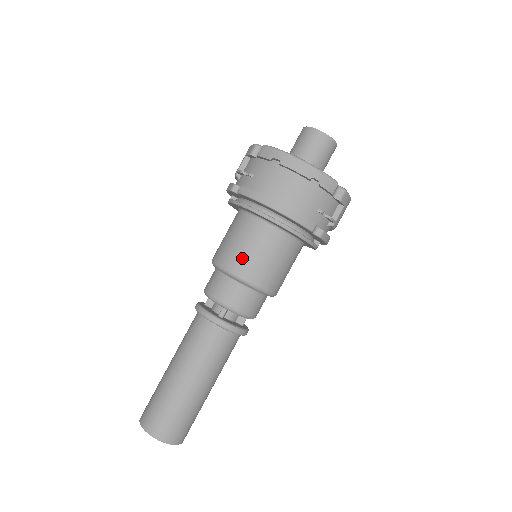
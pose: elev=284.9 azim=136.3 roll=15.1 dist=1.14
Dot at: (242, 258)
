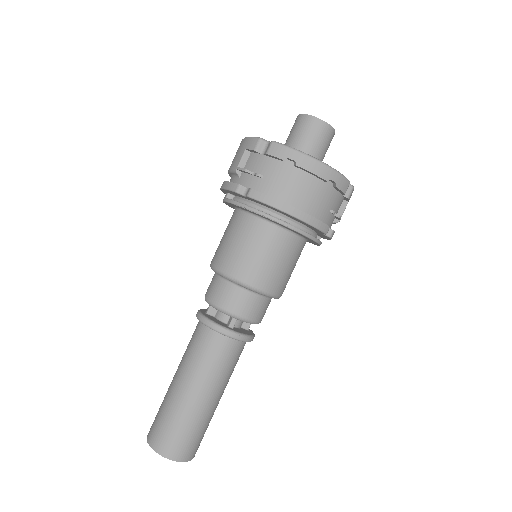
Dot at: (255, 267)
